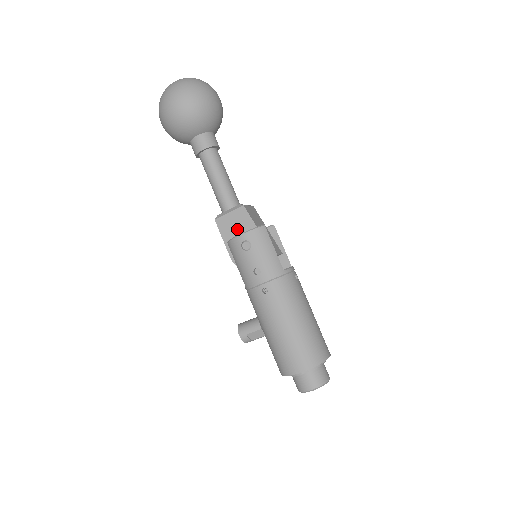
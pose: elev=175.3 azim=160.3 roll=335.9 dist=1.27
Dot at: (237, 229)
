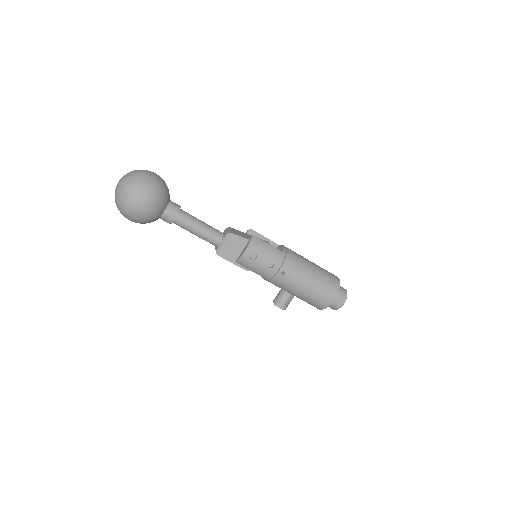
Dot at: (236, 250)
